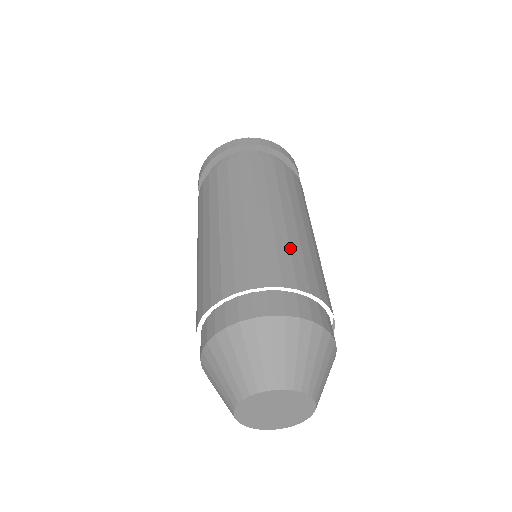
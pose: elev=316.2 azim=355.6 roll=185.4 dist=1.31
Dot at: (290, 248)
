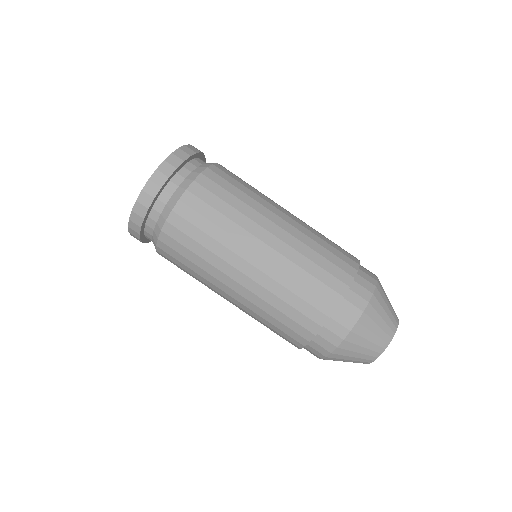
Dot at: (323, 240)
